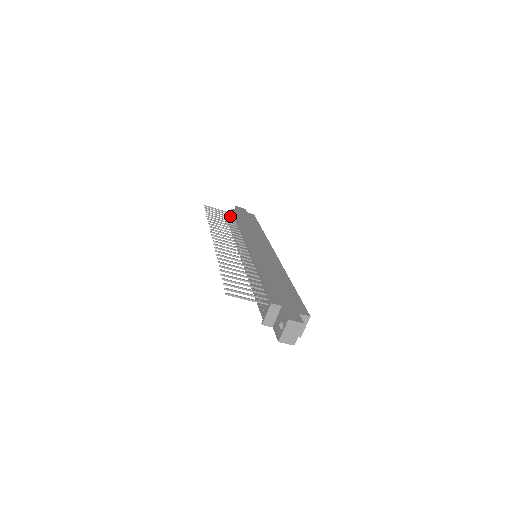
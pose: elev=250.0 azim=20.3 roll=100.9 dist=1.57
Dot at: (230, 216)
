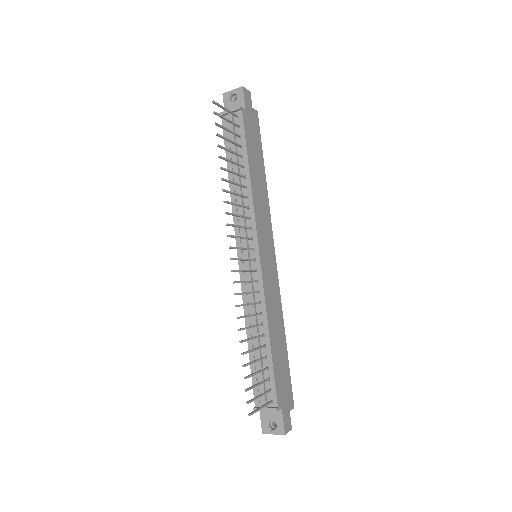
Dot at: (233, 115)
